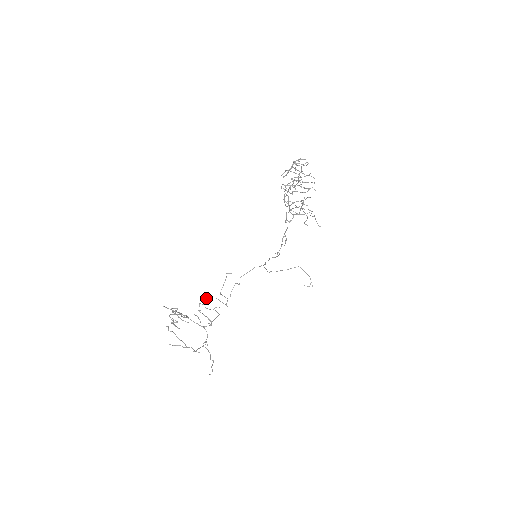
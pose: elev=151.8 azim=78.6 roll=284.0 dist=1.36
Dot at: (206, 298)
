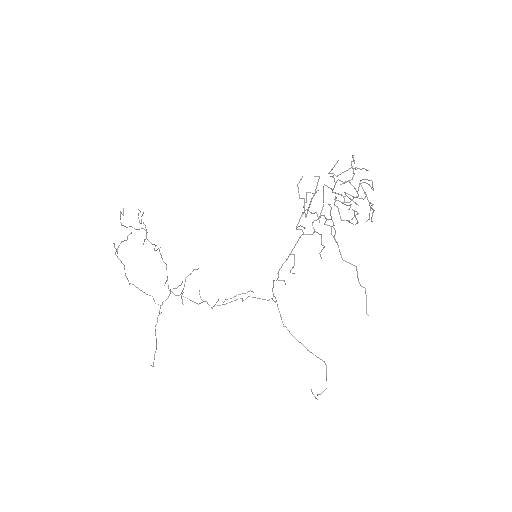
Dot at: (197, 269)
